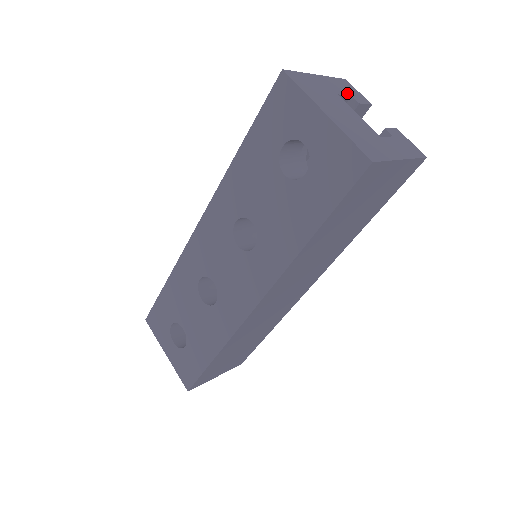
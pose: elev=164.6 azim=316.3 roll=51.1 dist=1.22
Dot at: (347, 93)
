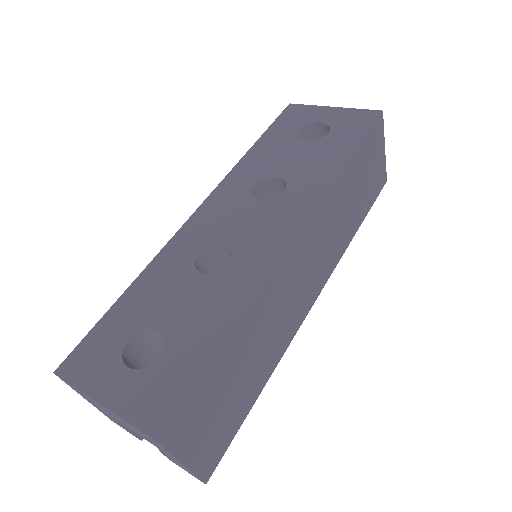
Dot at: occluded
